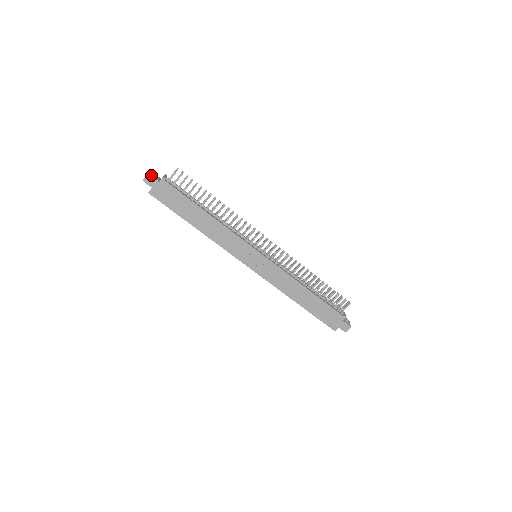
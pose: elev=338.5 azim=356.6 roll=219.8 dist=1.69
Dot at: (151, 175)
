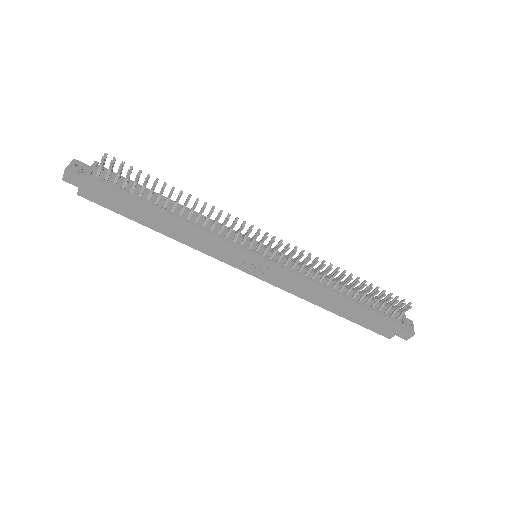
Dot at: (70, 171)
